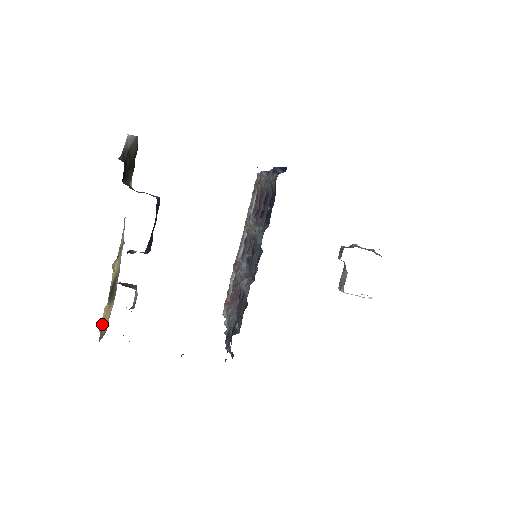
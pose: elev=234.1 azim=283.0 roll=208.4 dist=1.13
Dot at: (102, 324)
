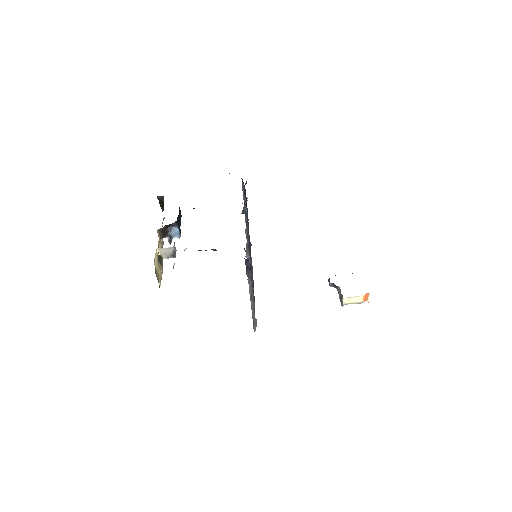
Dot at: (156, 265)
